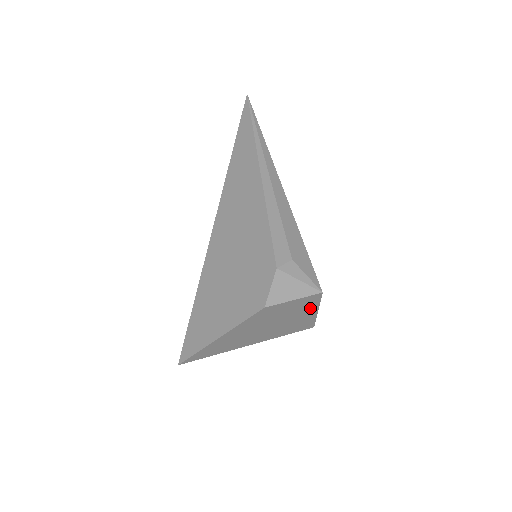
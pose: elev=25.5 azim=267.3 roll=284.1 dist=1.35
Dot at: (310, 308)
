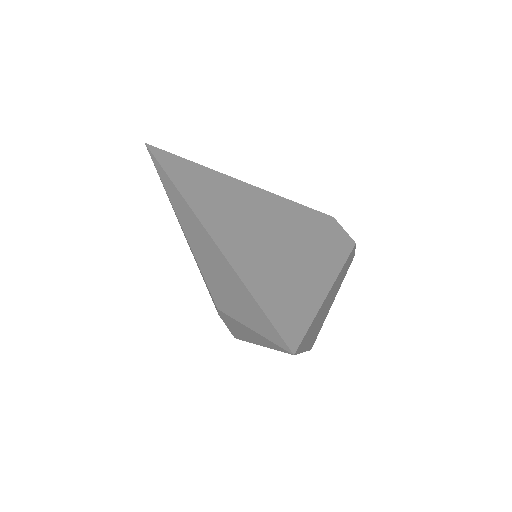
Dot at: occluded
